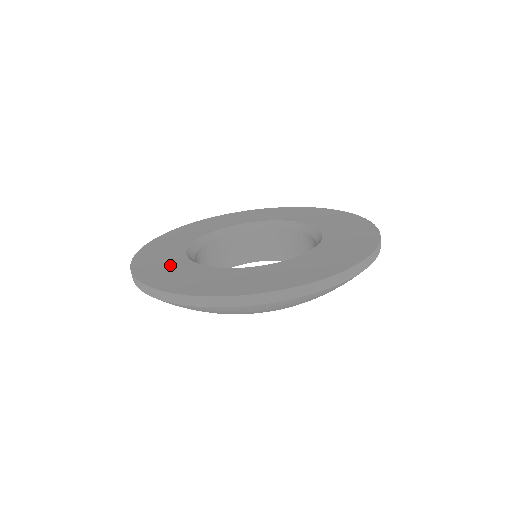
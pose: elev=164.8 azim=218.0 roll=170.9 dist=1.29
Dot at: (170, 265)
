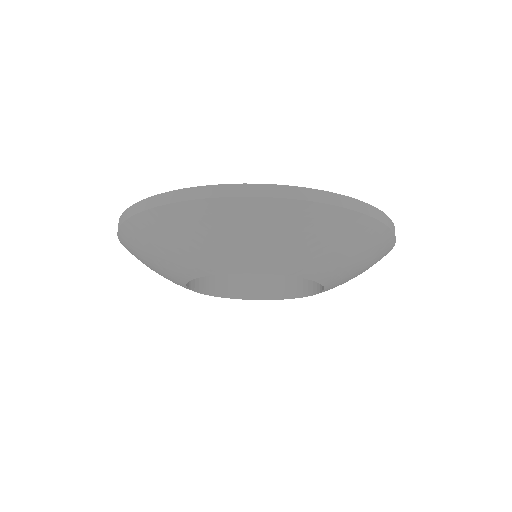
Dot at: occluded
